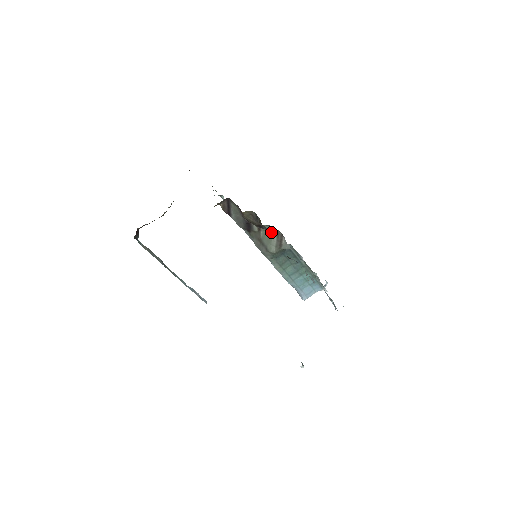
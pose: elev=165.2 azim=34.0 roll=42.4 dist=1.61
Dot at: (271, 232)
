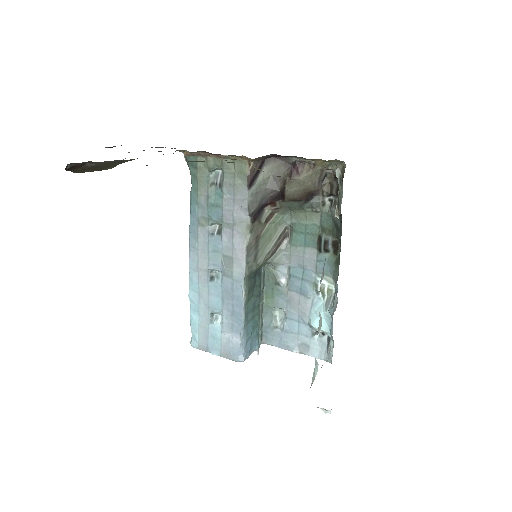
Dot at: (322, 205)
